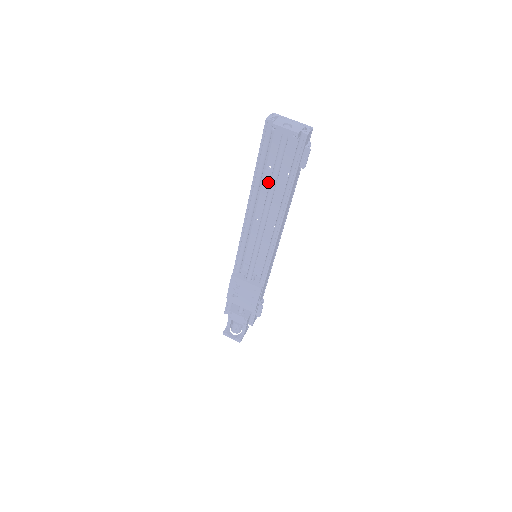
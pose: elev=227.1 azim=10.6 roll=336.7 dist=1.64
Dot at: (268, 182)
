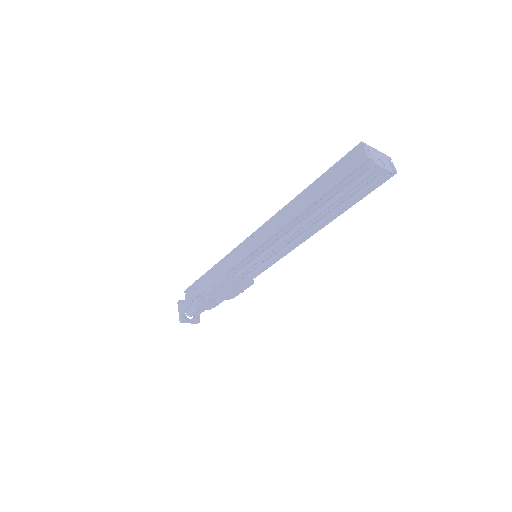
Dot at: occluded
